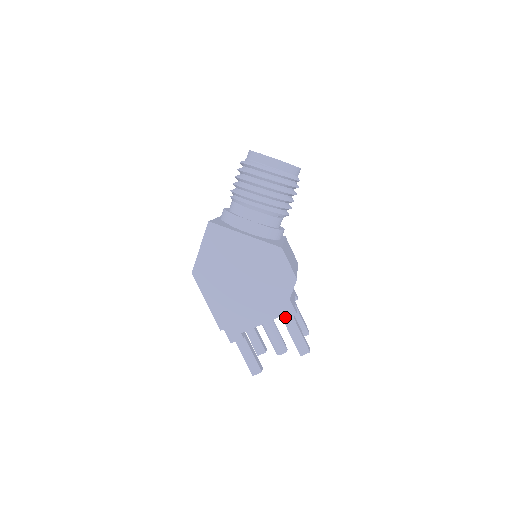
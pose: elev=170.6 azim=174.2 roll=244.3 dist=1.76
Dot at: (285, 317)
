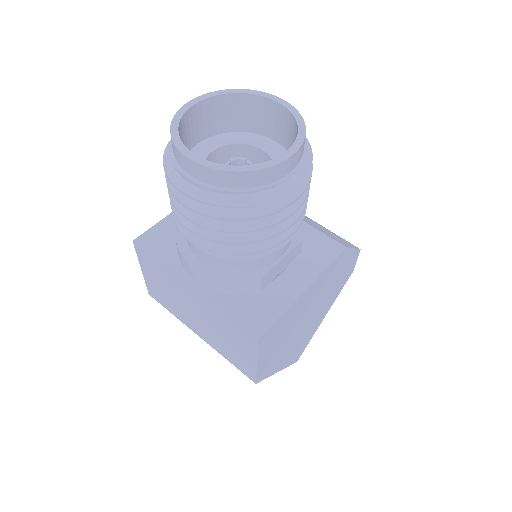
Dot at: occluded
